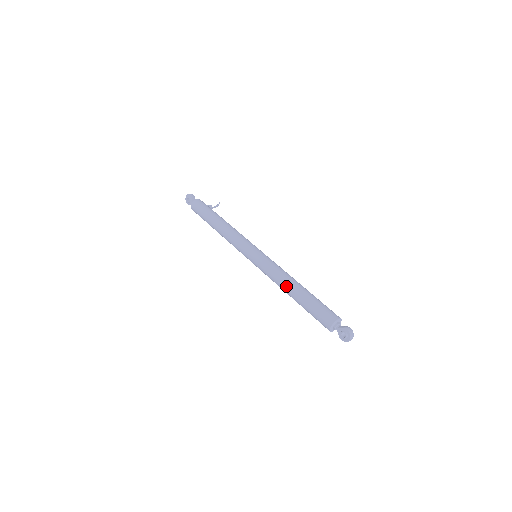
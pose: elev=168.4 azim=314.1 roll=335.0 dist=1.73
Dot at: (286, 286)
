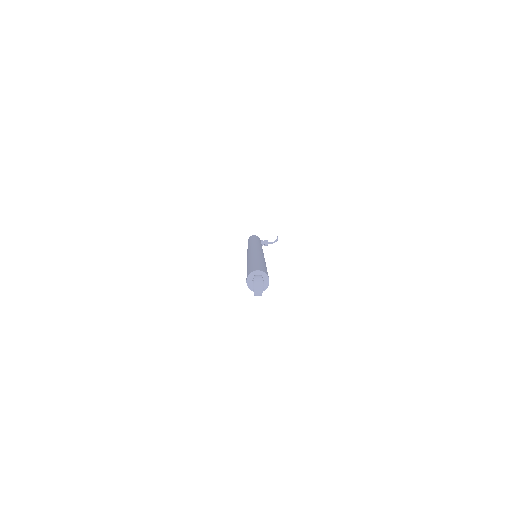
Dot at: (247, 263)
